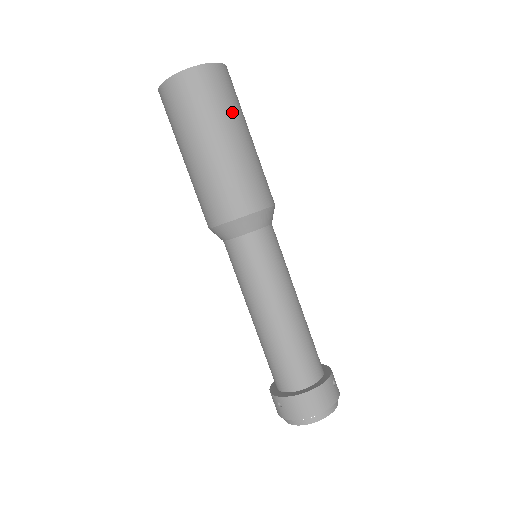
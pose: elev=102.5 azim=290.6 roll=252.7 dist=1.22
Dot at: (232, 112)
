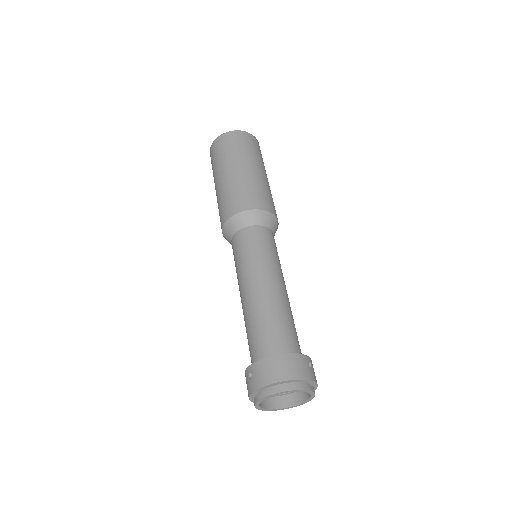
Dot at: (255, 157)
